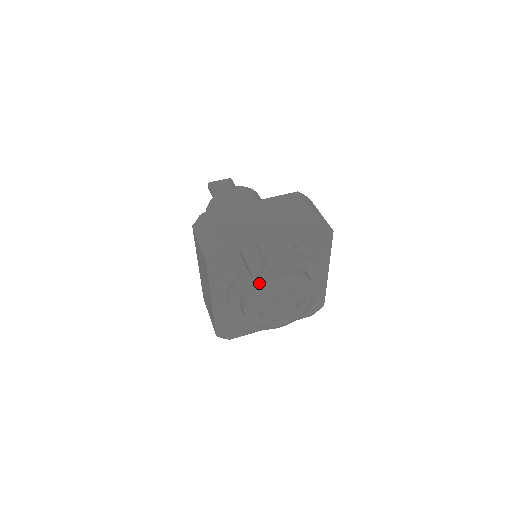
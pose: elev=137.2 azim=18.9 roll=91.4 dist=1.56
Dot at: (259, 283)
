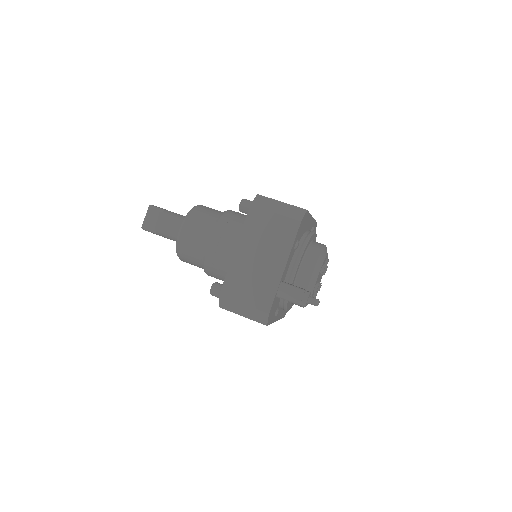
Dot at: occluded
